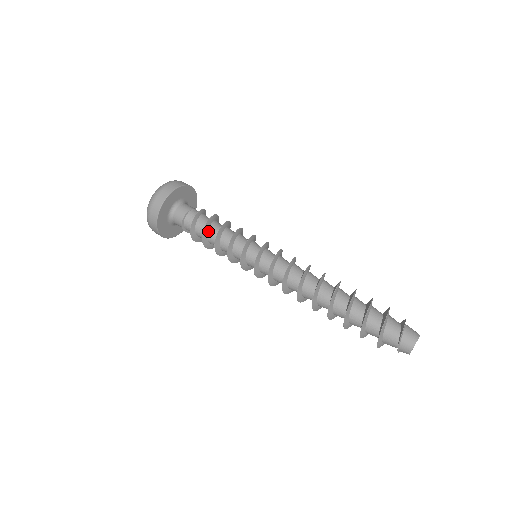
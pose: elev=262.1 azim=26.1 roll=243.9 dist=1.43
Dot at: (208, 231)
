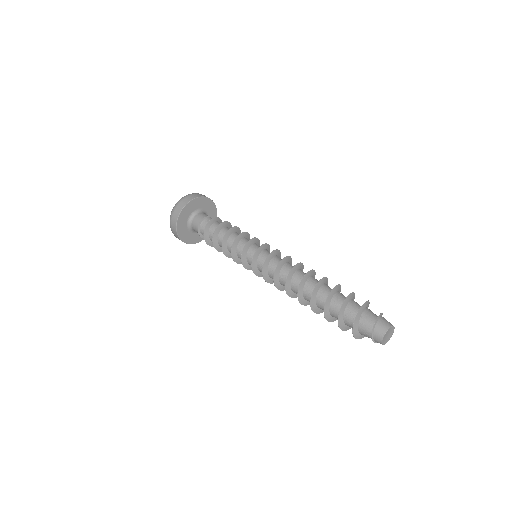
Dot at: (221, 229)
